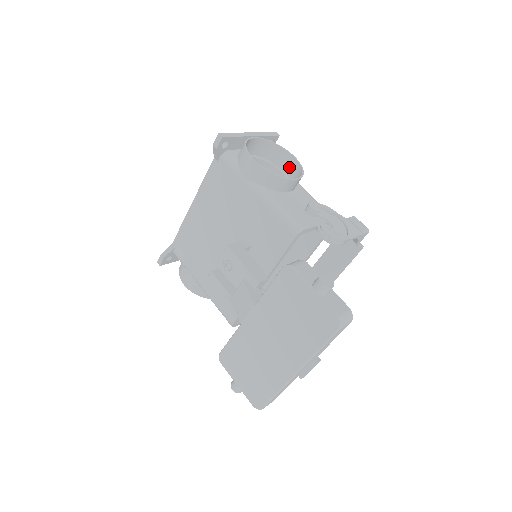
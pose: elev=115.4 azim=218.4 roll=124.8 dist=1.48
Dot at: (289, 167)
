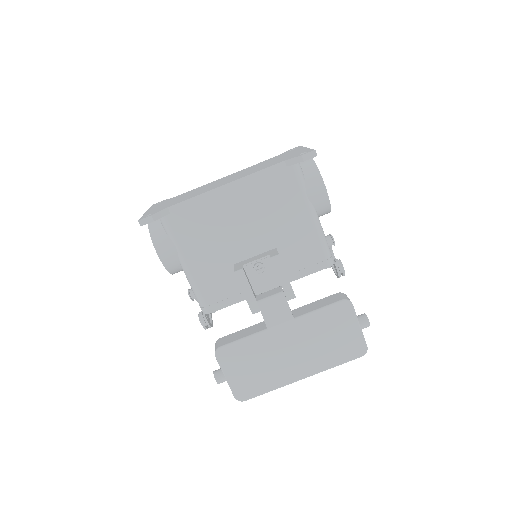
Dot at: occluded
